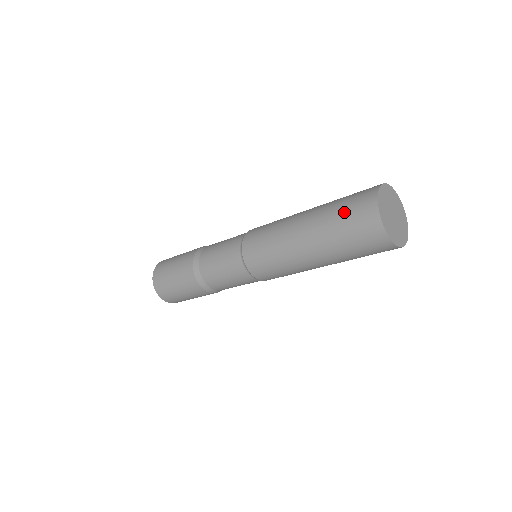
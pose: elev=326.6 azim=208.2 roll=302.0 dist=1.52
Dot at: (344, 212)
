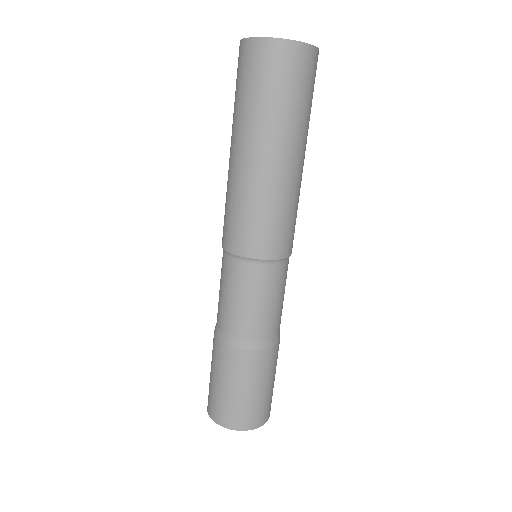
Dot at: (240, 87)
